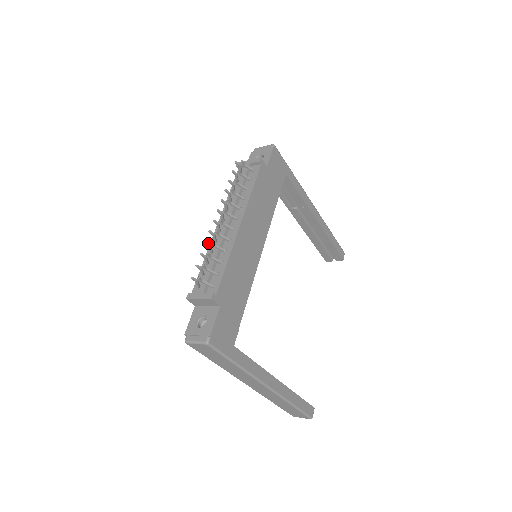
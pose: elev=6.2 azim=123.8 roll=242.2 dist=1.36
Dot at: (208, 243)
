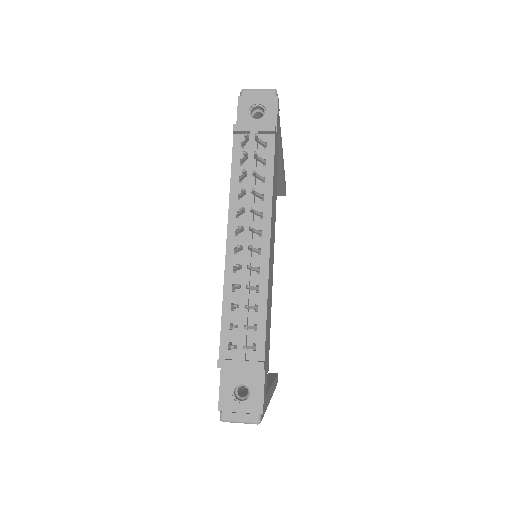
Dot at: (239, 285)
